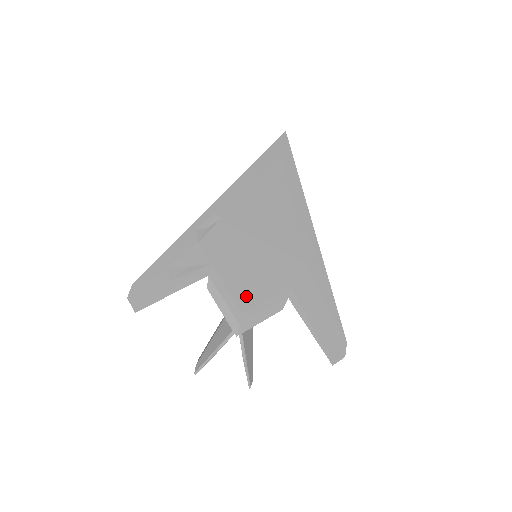
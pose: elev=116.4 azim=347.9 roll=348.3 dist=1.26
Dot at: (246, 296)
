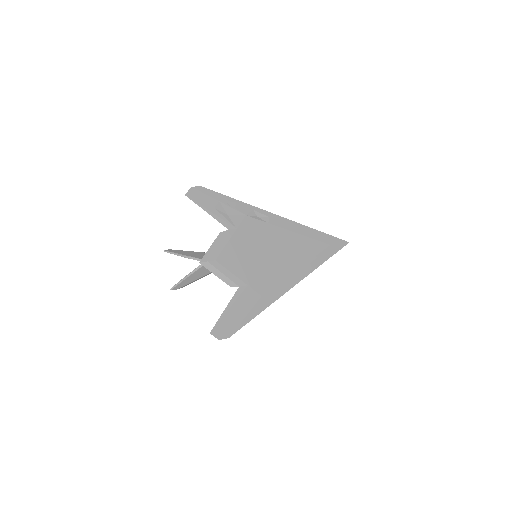
Dot at: (227, 258)
